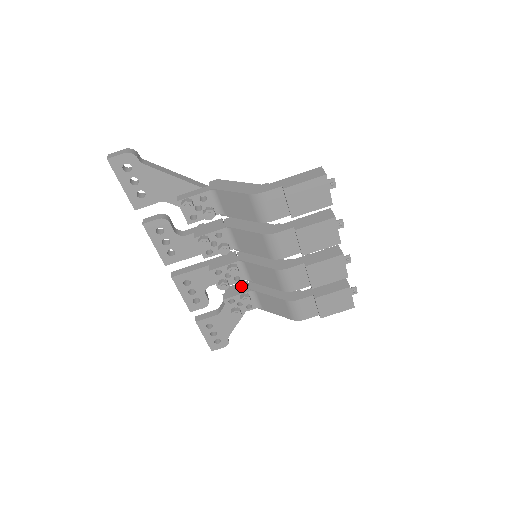
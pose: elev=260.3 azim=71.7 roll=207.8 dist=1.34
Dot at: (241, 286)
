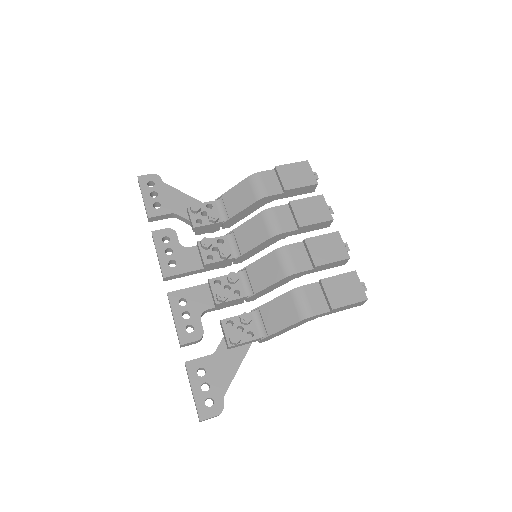
Dot at: occluded
